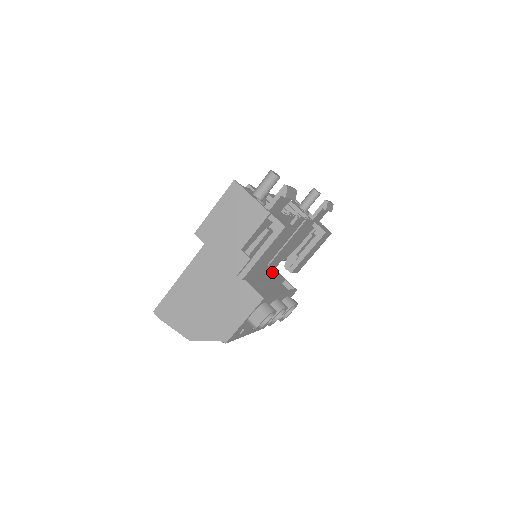
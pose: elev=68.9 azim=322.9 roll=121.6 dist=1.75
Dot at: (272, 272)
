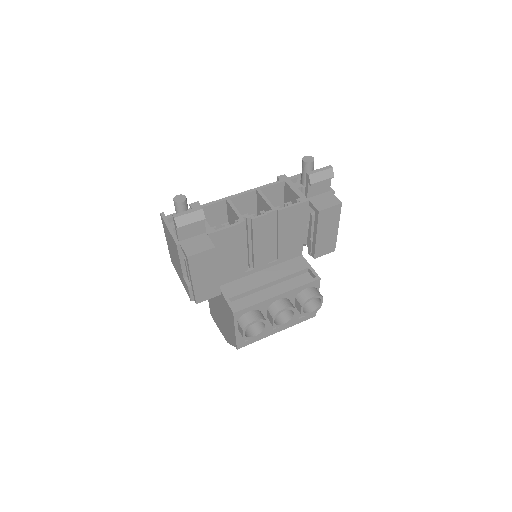
Dot at: (289, 264)
